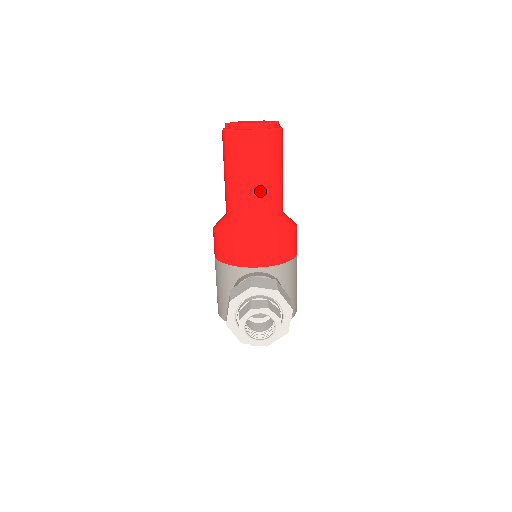
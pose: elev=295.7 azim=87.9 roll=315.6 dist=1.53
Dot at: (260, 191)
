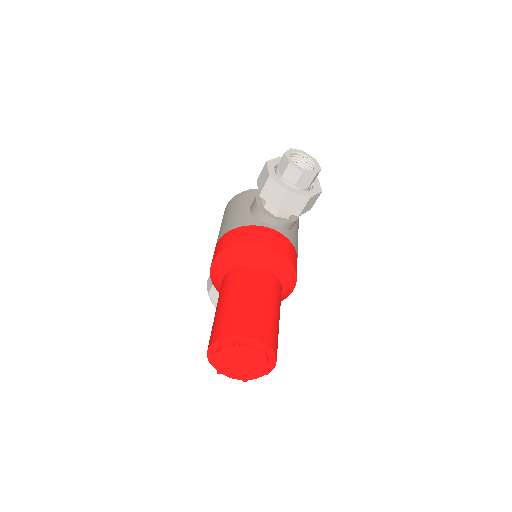
Dot at: occluded
